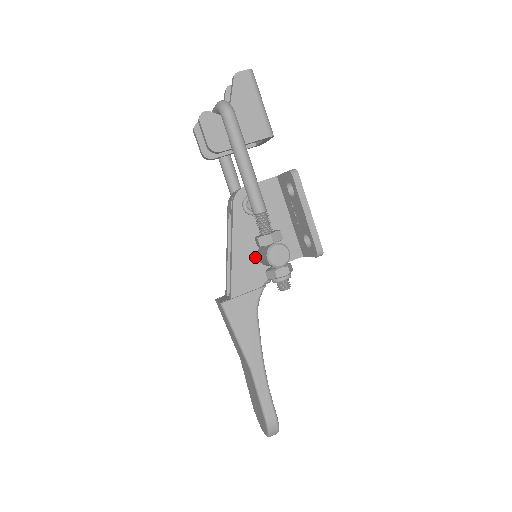
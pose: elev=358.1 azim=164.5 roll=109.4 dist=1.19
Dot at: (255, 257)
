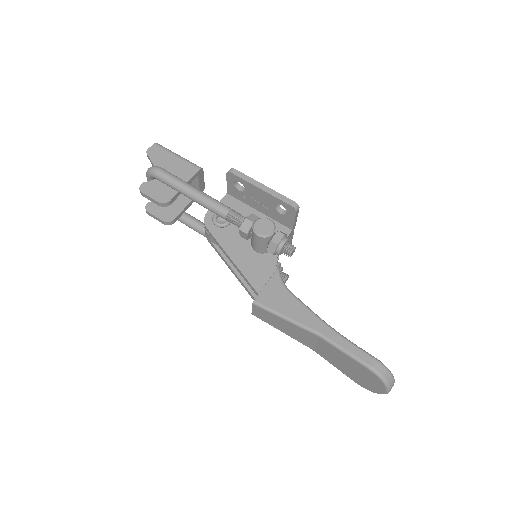
Dot at: (253, 253)
